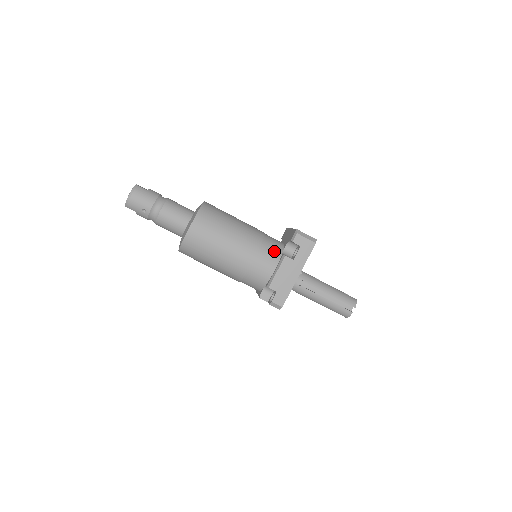
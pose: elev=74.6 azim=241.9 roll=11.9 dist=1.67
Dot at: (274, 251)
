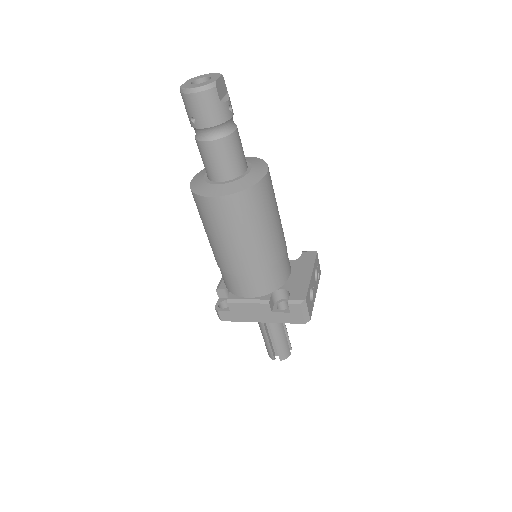
Dot at: (268, 285)
